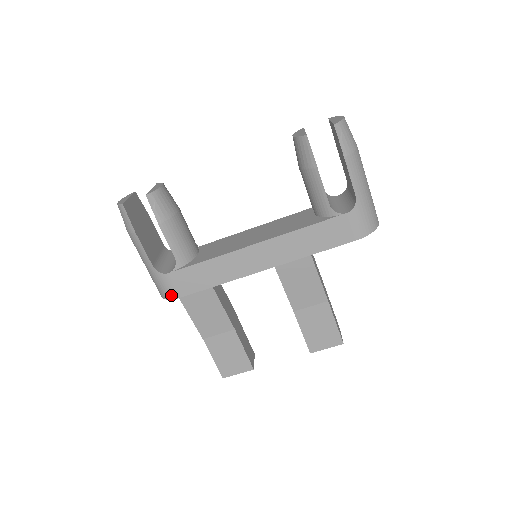
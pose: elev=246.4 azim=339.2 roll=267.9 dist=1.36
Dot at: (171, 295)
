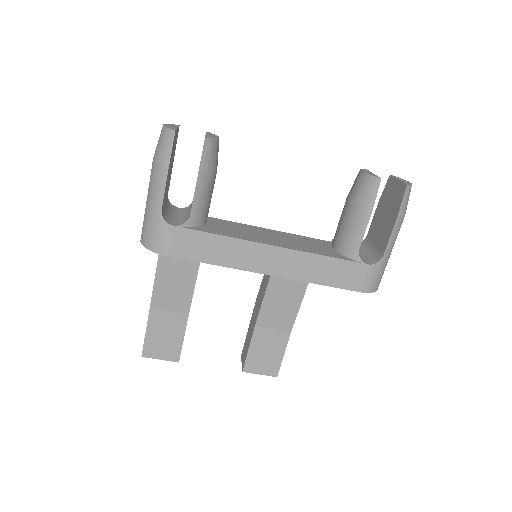
Dot at: (159, 248)
